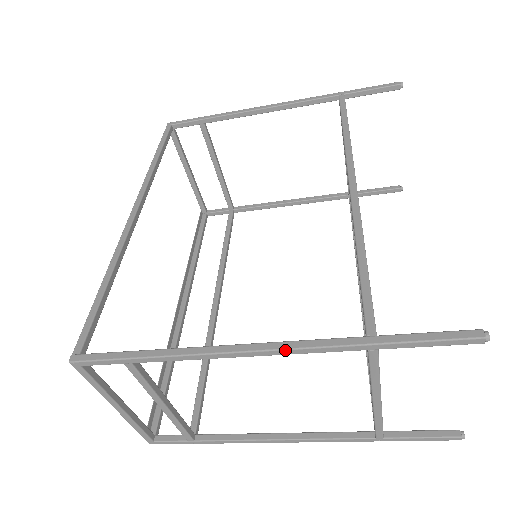
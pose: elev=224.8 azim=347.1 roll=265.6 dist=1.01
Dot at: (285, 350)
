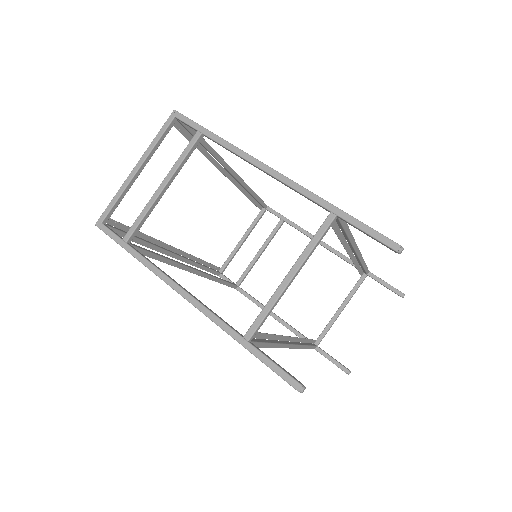
Dot at: (289, 179)
